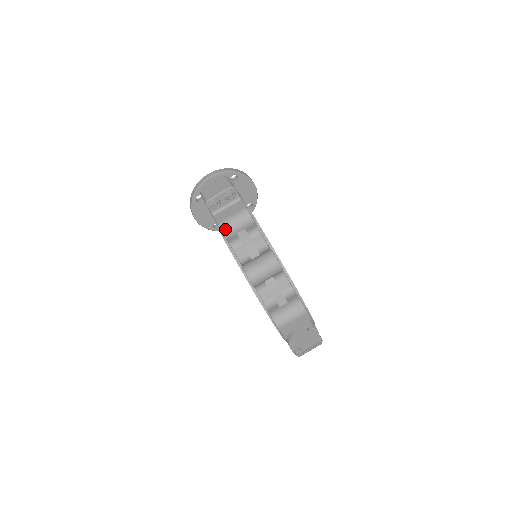
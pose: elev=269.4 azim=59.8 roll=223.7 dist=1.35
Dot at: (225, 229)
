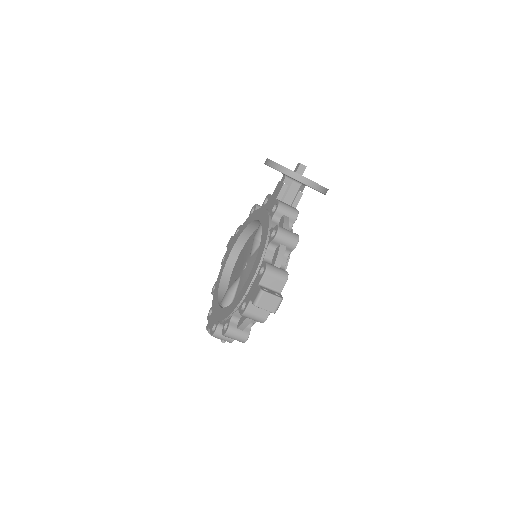
Dot at: (244, 316)
